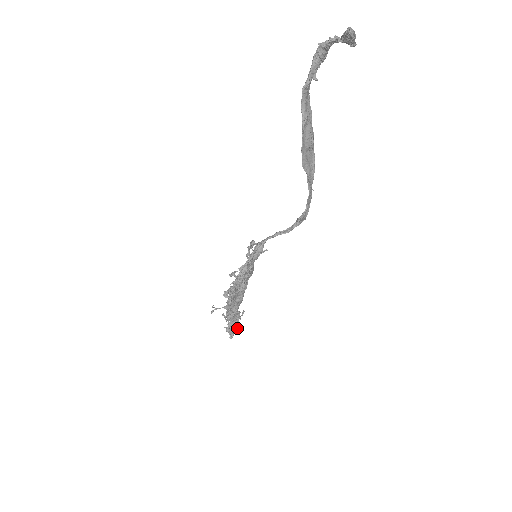
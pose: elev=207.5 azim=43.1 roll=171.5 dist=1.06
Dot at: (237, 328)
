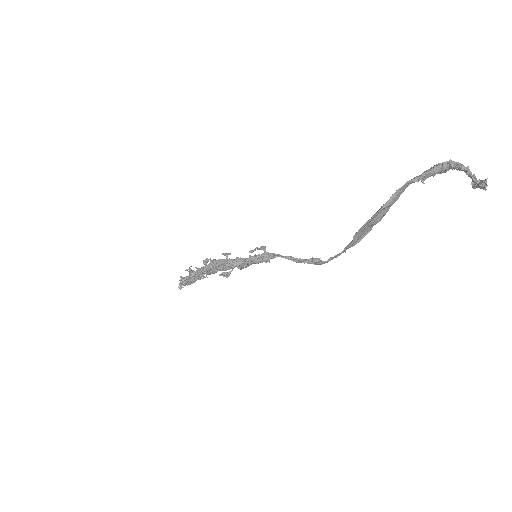
Dot at: (190, 284)
